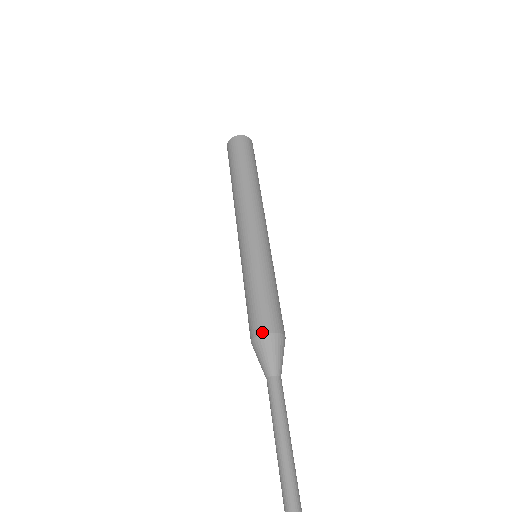
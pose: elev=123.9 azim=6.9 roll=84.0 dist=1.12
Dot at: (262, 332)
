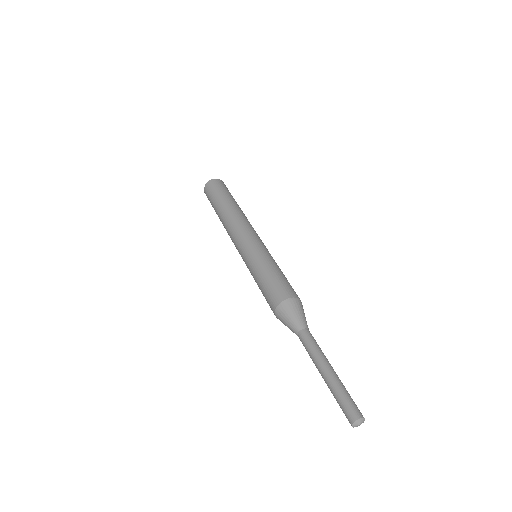
Dot at: (284, 298)
